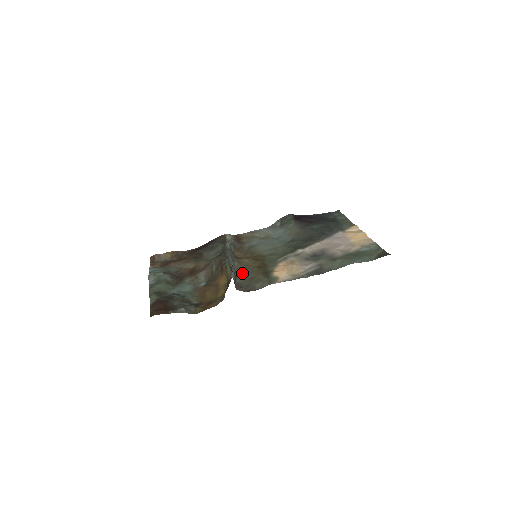
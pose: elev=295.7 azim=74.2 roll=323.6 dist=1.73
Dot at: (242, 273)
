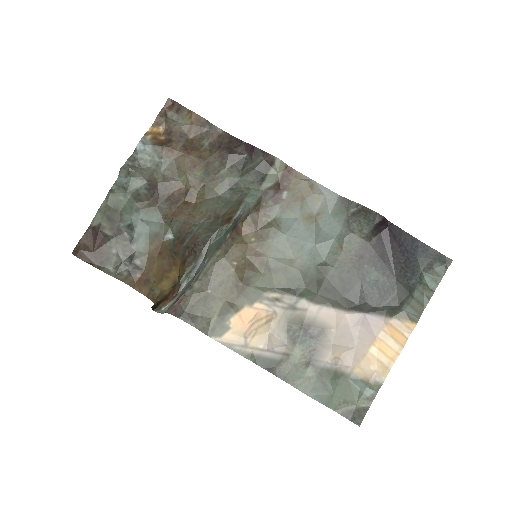
Dot at: (209, 277)
